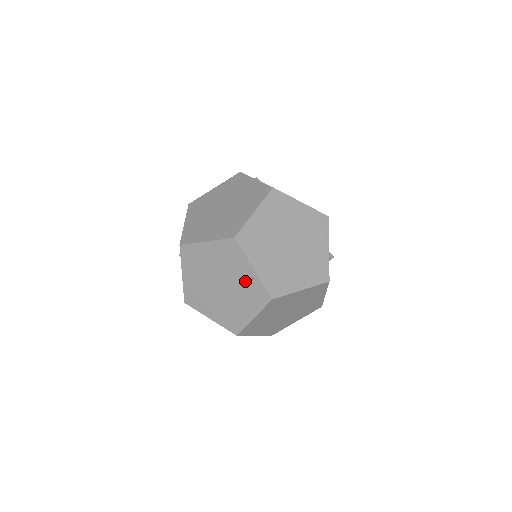
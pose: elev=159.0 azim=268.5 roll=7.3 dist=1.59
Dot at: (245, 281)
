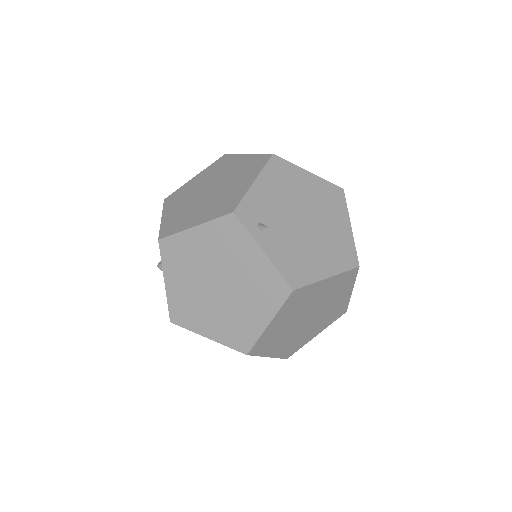
Dot at: occluded
